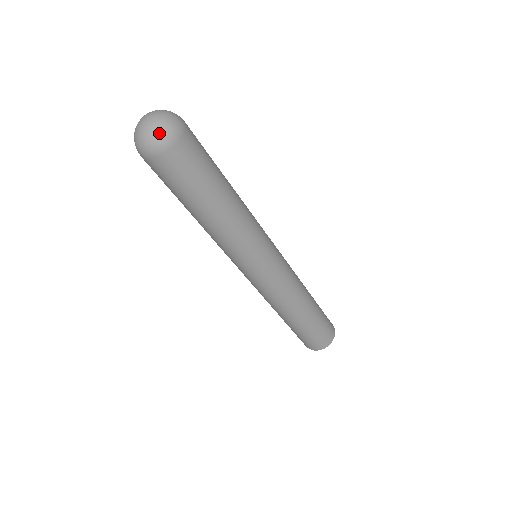
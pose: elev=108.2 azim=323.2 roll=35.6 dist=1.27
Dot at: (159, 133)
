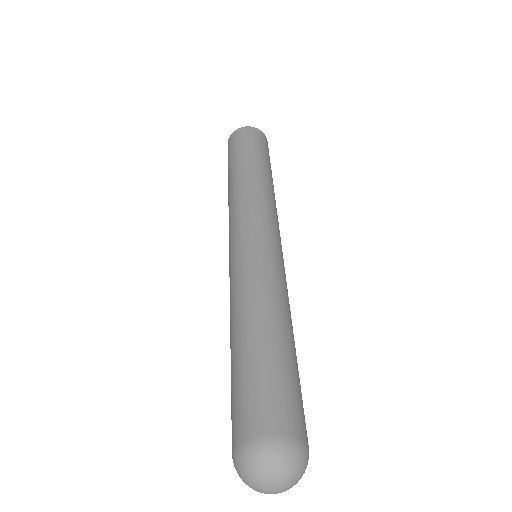
Dot at: occluded
